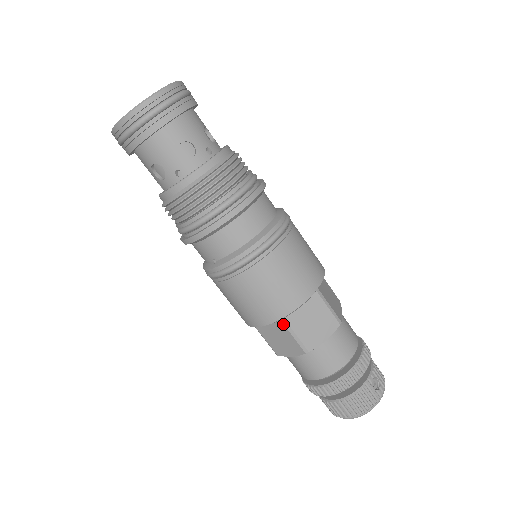
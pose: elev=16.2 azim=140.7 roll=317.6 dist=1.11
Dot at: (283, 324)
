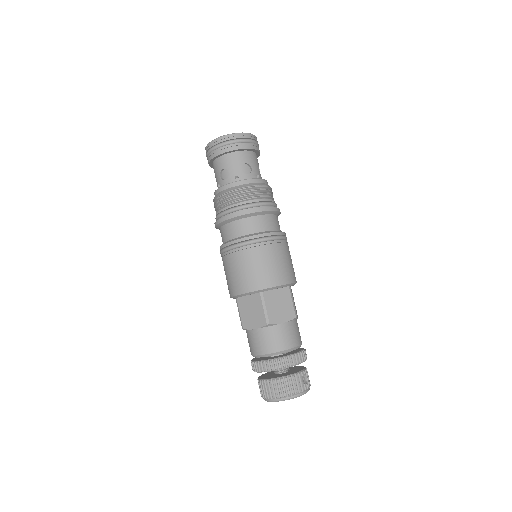
Dot at: (260, 296)
